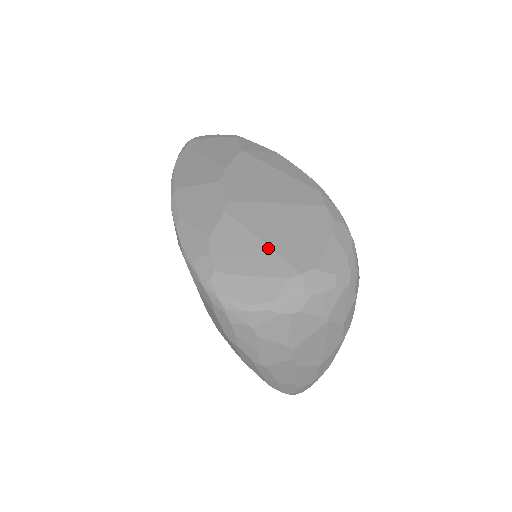
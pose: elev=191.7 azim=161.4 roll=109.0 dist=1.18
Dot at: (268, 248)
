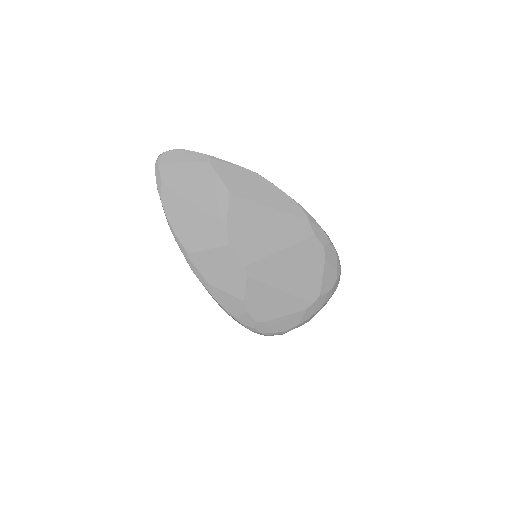
Dot at: (287, 294)
